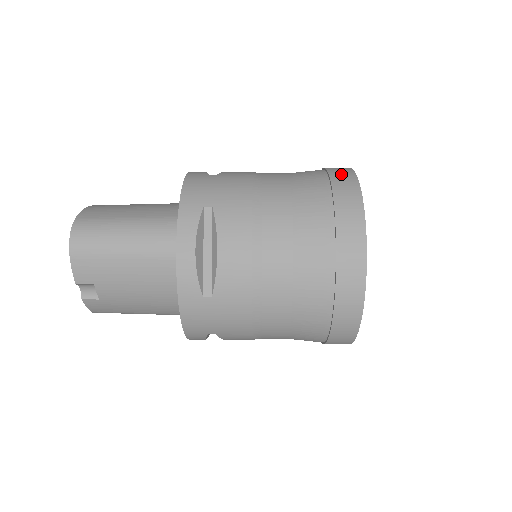
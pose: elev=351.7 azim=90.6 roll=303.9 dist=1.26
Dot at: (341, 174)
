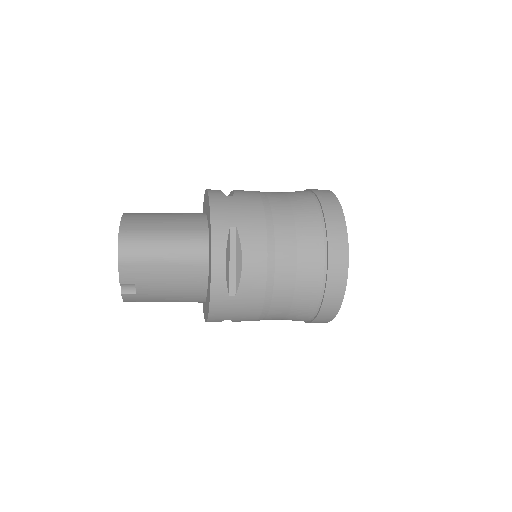
Dot at: (328, 200)
